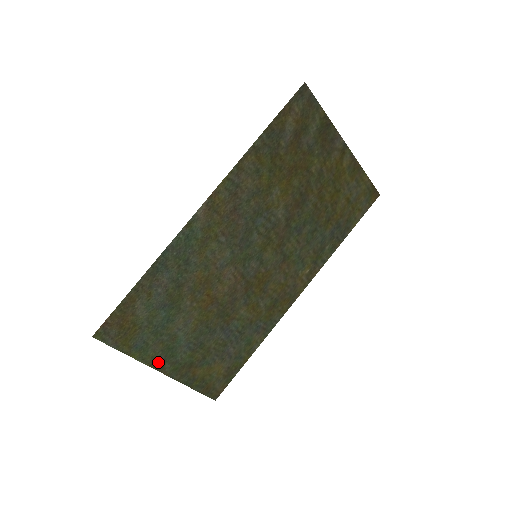
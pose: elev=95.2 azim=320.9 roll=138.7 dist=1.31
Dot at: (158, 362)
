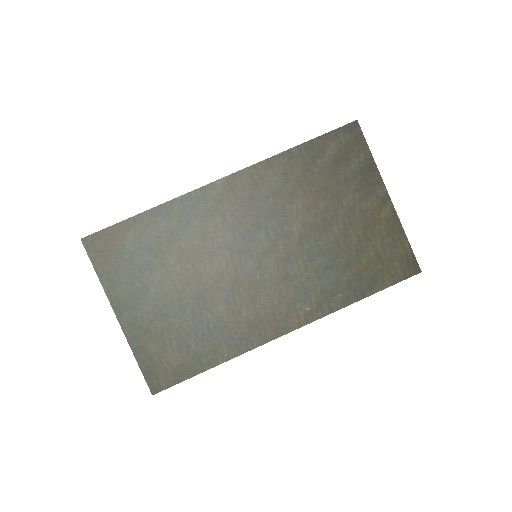
Dot at: (120, 305)
